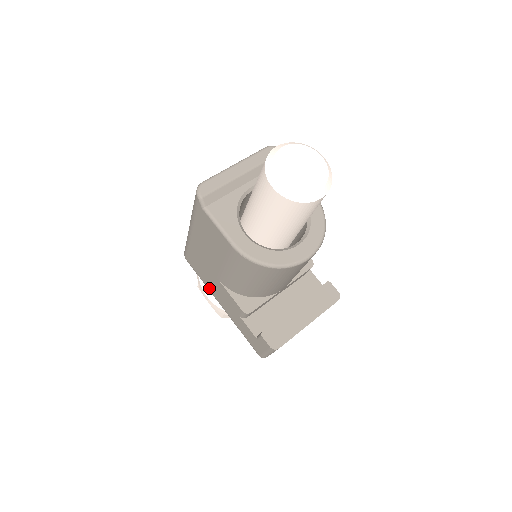
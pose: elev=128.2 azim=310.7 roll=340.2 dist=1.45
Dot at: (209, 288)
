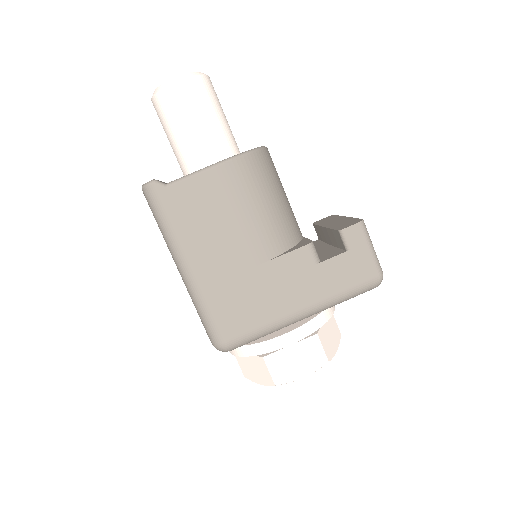
Dot at: (273, 316)
